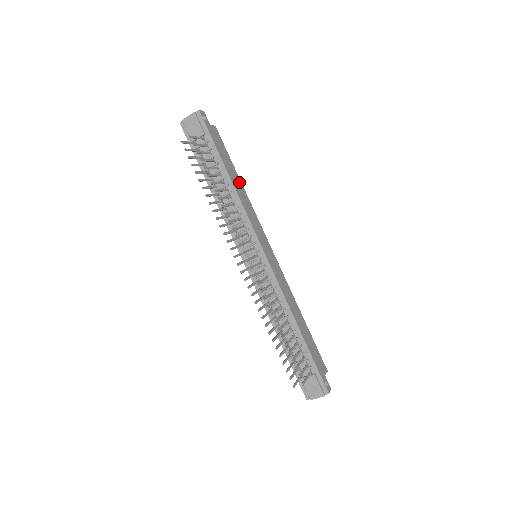
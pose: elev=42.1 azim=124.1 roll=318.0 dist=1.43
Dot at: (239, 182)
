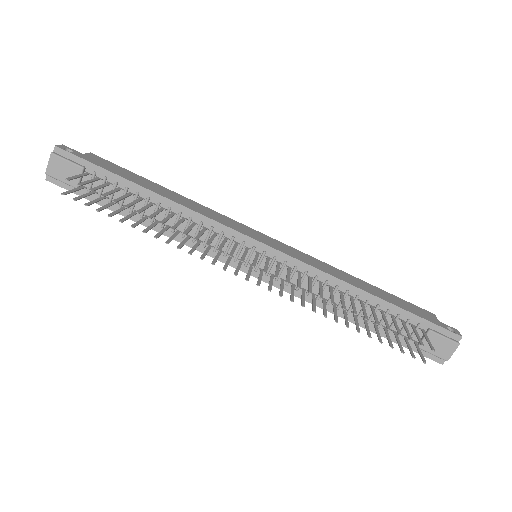
Dot at: (169, 192)
